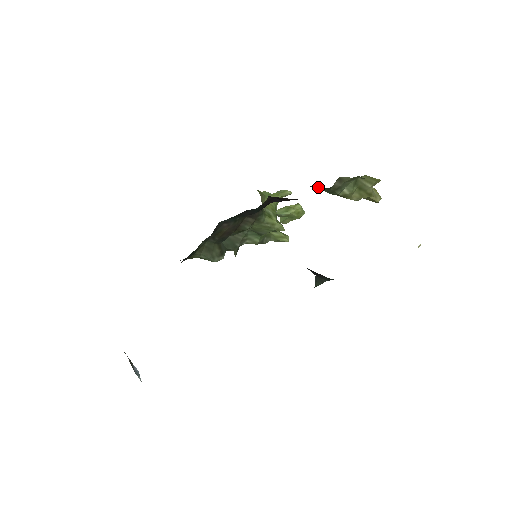
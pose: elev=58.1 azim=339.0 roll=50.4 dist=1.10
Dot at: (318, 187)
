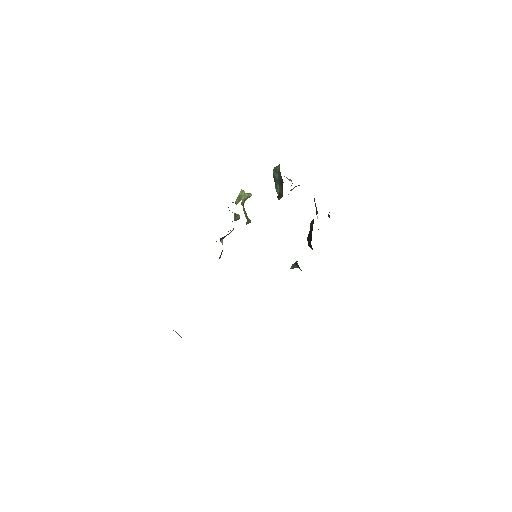
Dot at: occluded
